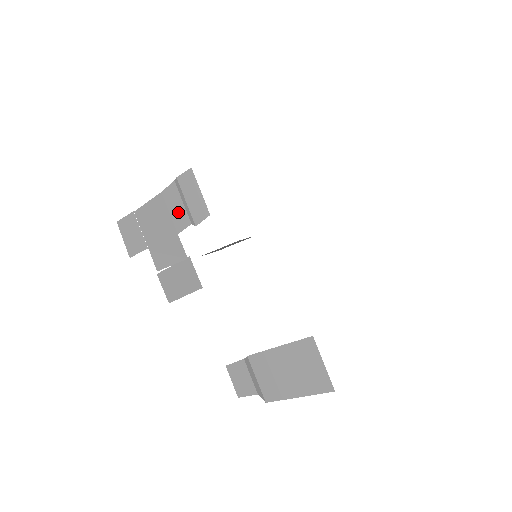
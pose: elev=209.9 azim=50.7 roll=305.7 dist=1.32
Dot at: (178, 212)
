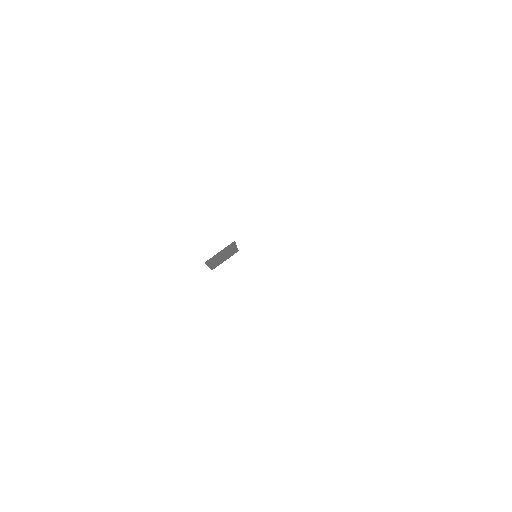
Dot at: occluded
